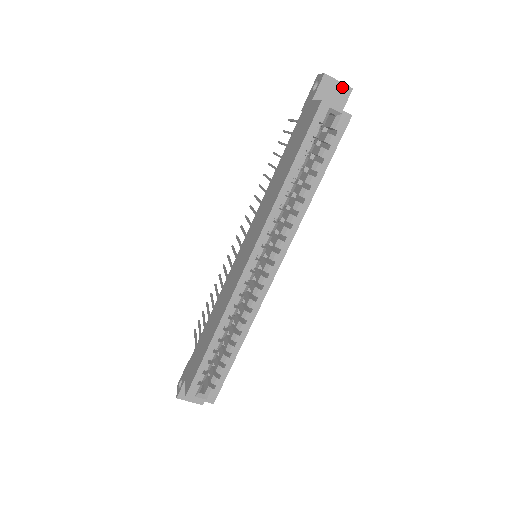
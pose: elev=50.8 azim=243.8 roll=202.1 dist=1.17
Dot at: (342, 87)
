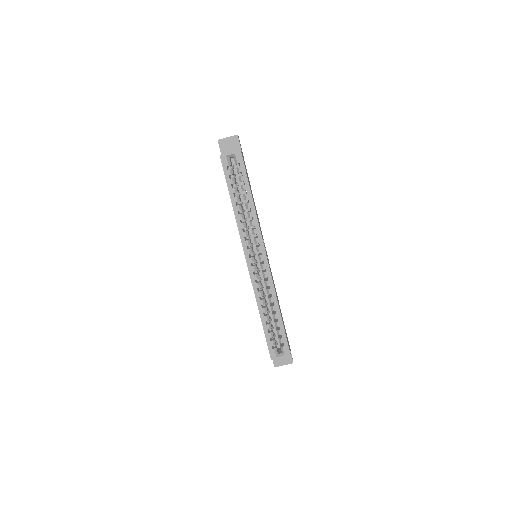
Dot at: (231, 139)
